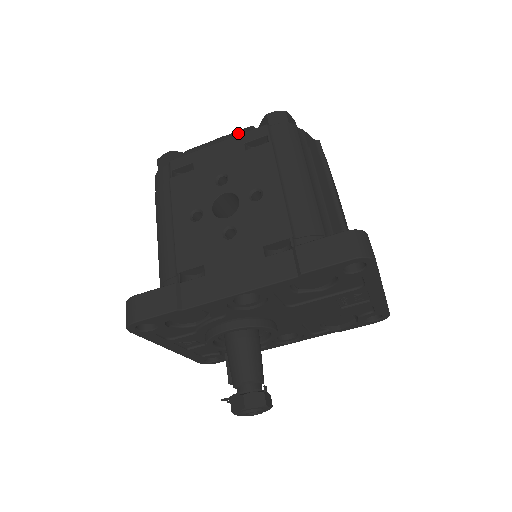
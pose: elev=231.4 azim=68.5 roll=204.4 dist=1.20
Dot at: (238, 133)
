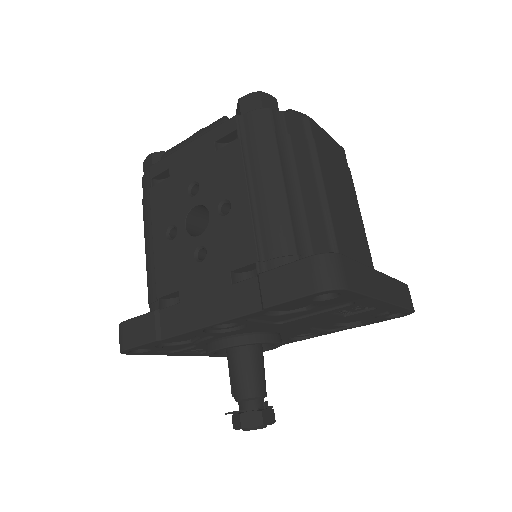
Dot at: (210, 128)
